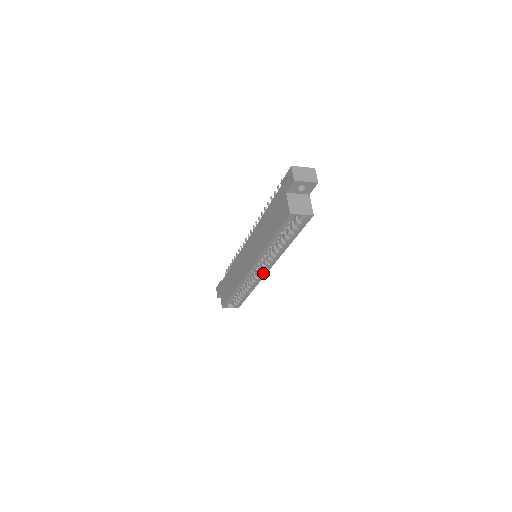
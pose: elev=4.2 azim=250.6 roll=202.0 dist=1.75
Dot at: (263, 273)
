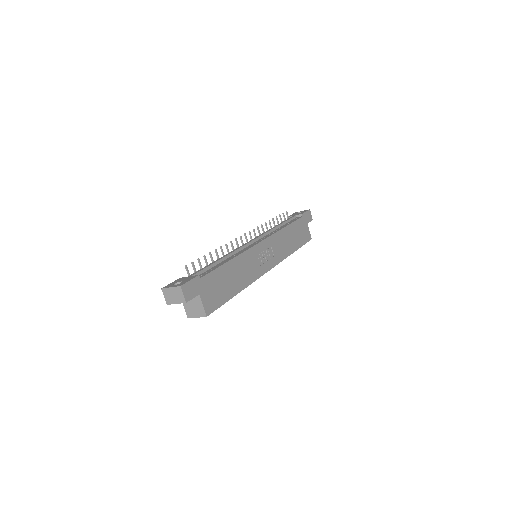
Dot at: occluded
